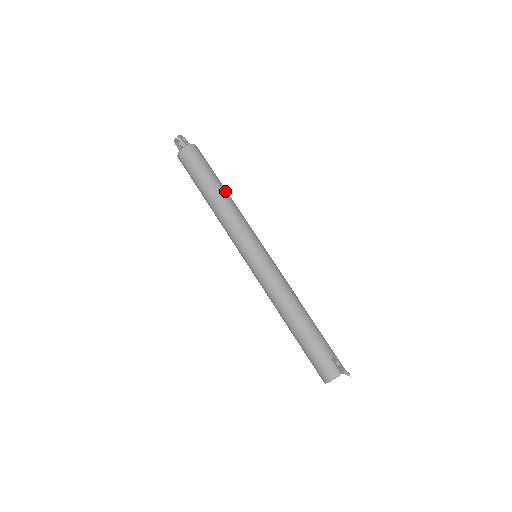
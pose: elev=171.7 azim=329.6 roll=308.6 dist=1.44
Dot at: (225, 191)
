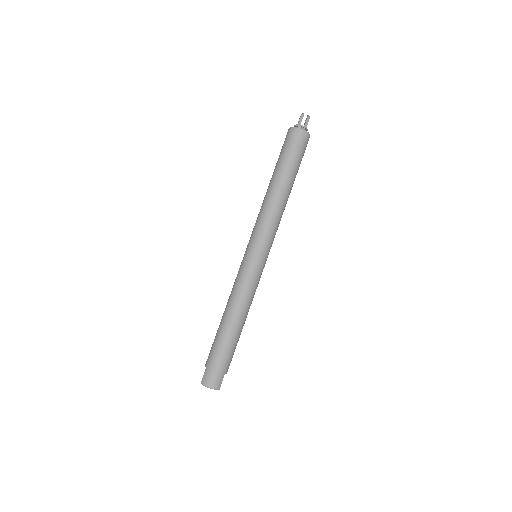
Dot at: occluded
